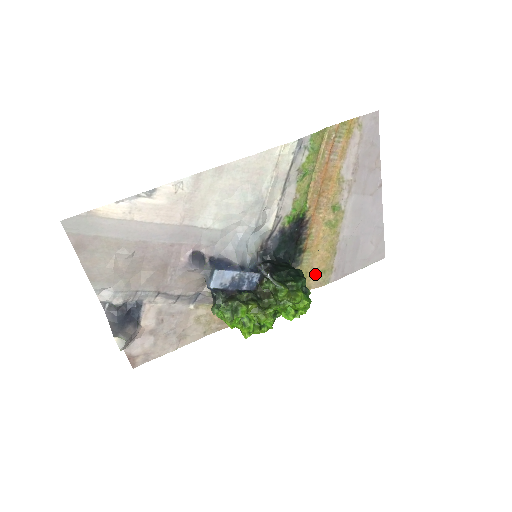
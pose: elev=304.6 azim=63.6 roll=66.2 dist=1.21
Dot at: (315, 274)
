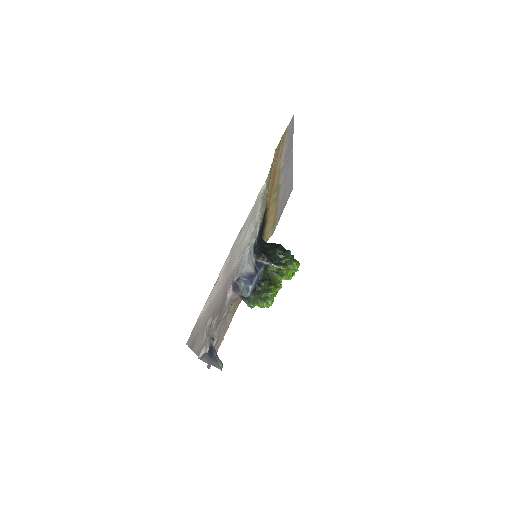
Dot at: (269, 231)
